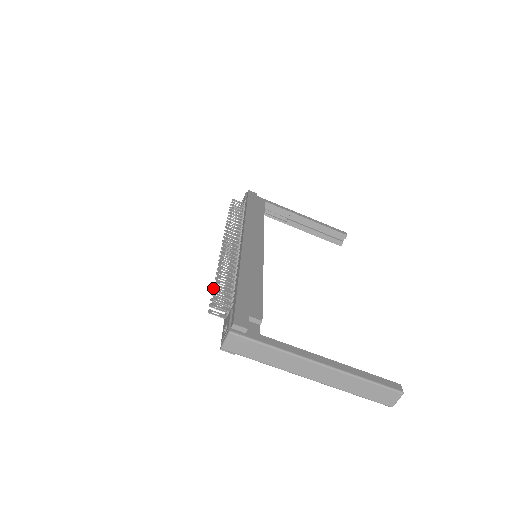
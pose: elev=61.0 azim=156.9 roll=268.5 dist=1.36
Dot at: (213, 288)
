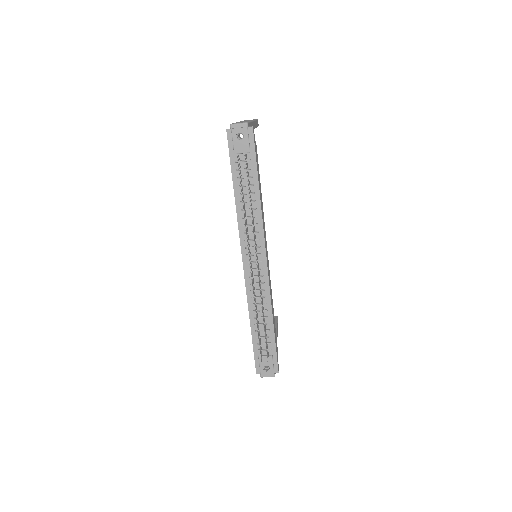
Dot at: (258, 335)
